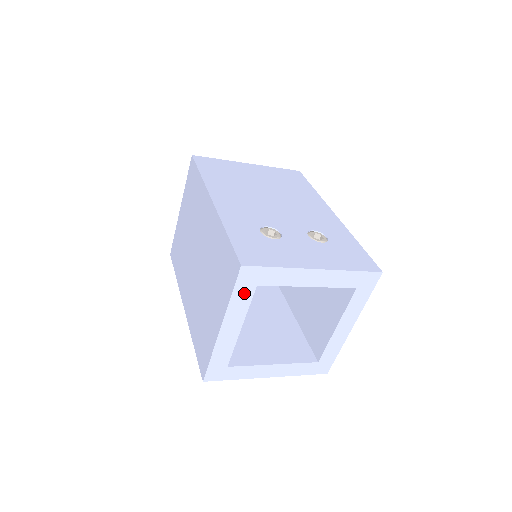
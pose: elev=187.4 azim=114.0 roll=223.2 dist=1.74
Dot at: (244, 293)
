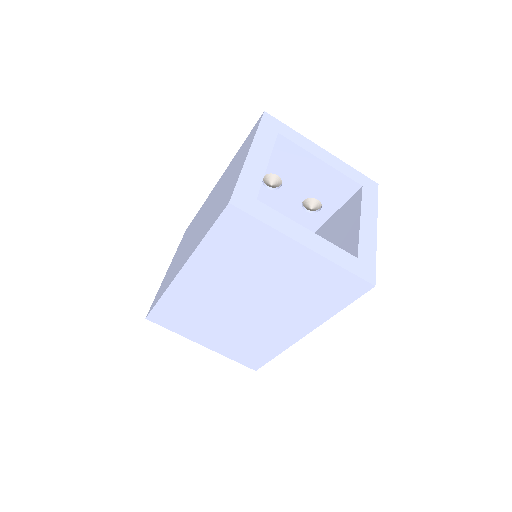
Dot at: (268, 133)
